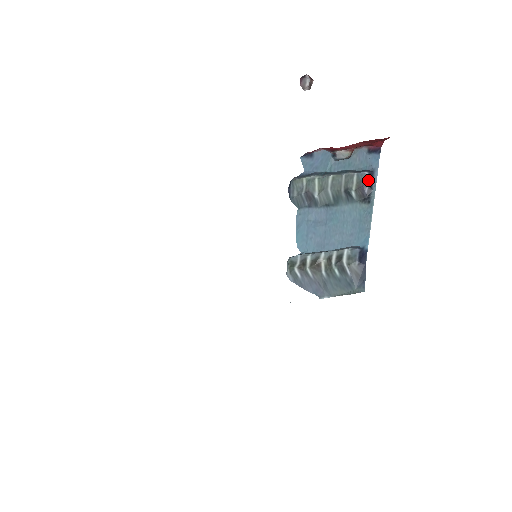
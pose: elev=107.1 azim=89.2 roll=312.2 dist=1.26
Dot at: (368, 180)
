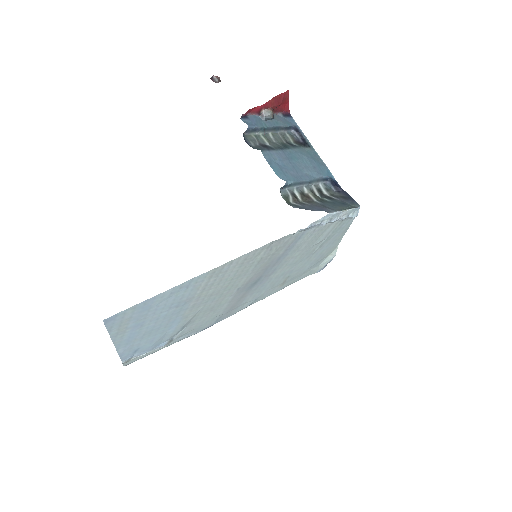
Dot at: (297, 135)
